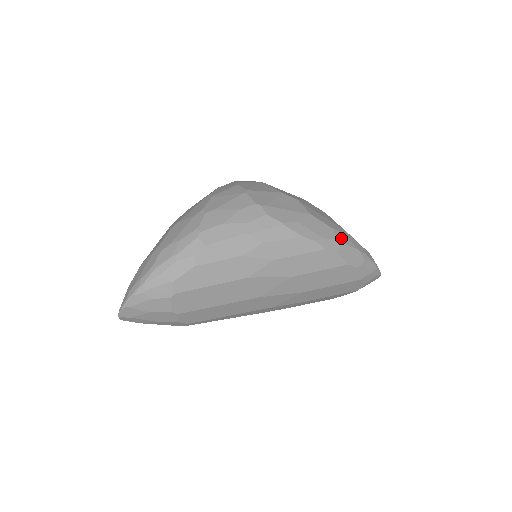
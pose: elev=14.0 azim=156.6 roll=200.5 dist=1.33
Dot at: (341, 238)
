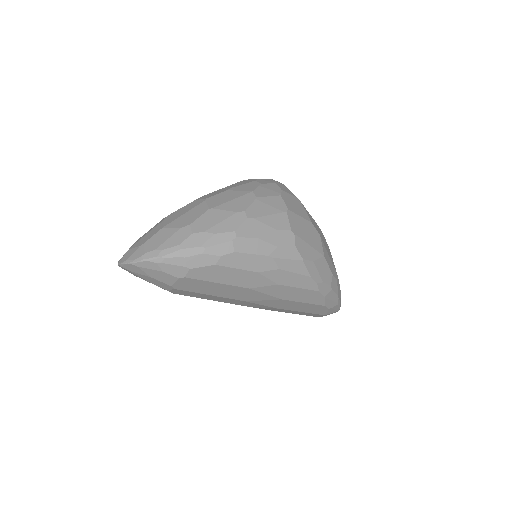
Dot at: (333, 284)
